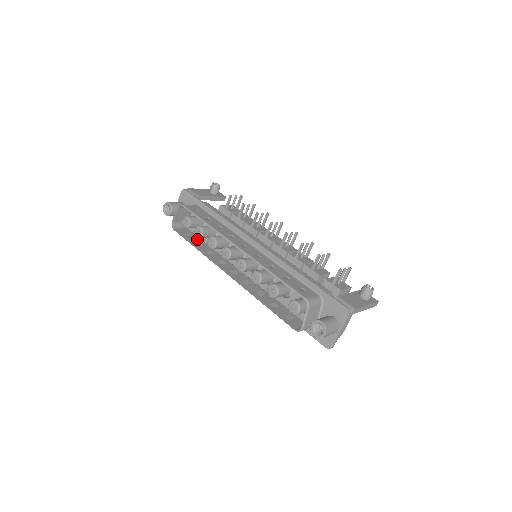
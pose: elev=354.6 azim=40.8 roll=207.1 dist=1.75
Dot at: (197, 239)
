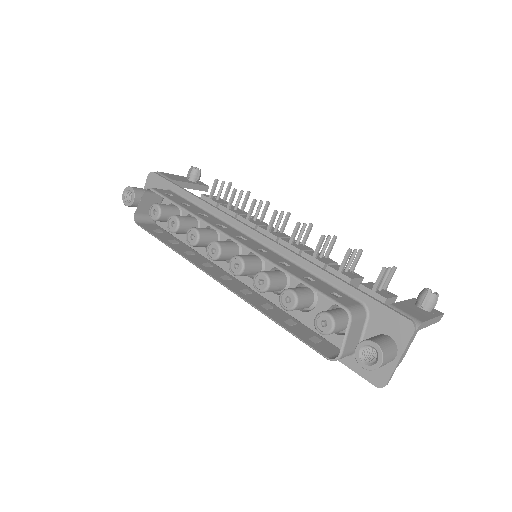
Dot at: (170, 237)
